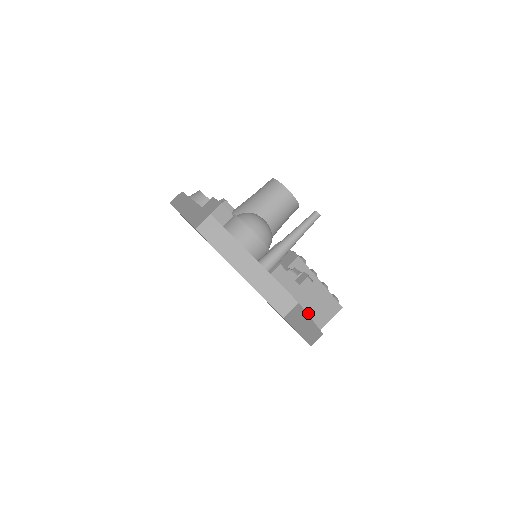
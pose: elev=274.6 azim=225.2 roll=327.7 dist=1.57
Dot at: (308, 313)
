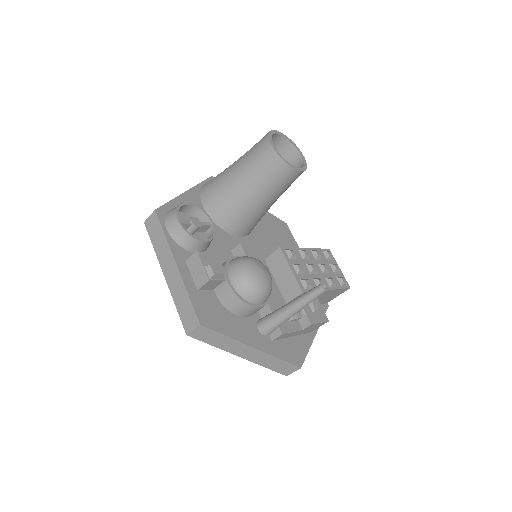
Dot at: occluded
